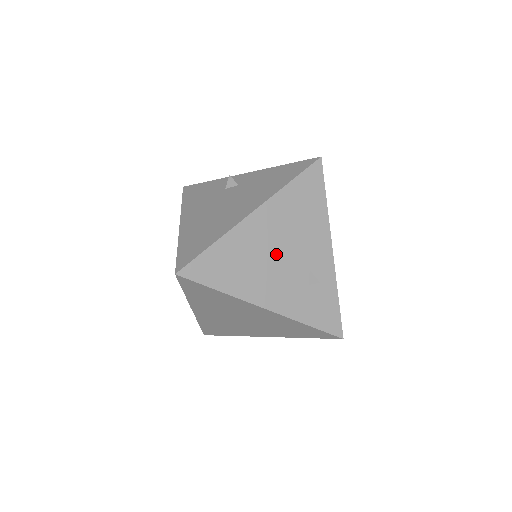
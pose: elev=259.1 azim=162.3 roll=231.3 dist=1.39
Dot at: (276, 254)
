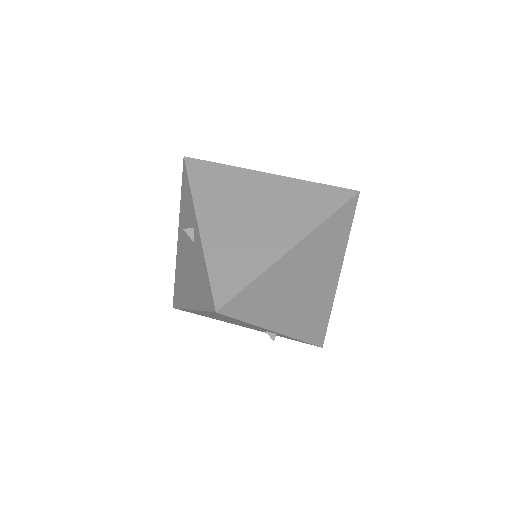
Dot at: (229, 321)
